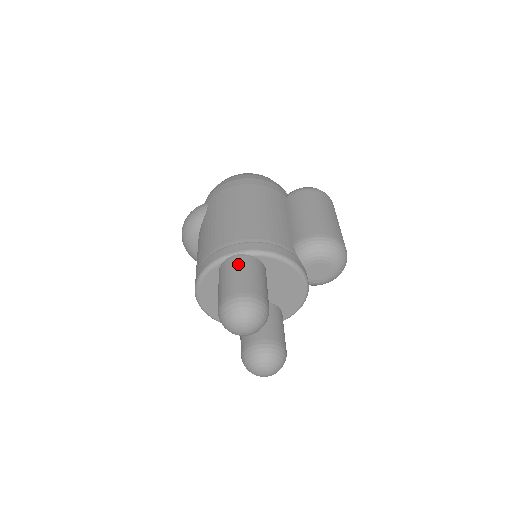
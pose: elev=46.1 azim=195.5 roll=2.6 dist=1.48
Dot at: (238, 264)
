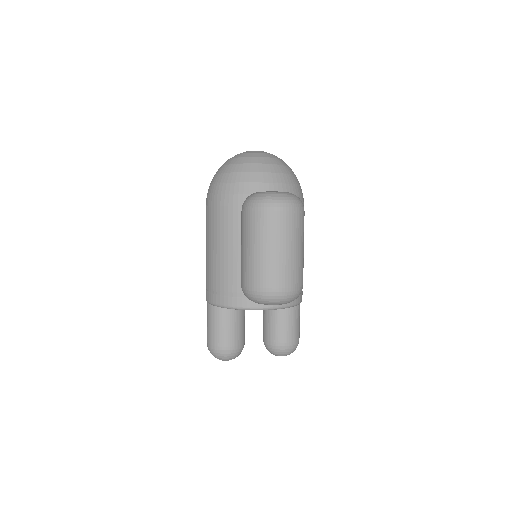
Dot at: (207, 314)
